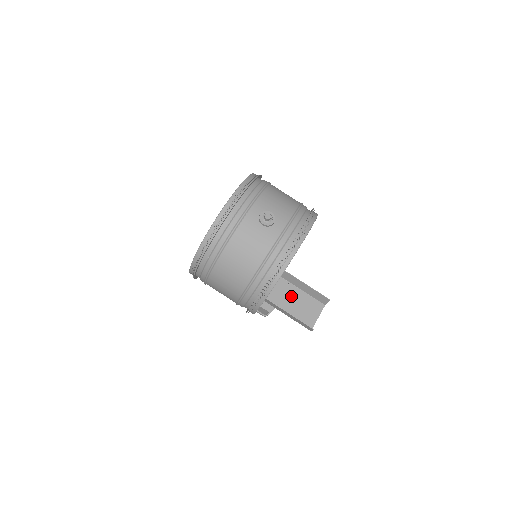
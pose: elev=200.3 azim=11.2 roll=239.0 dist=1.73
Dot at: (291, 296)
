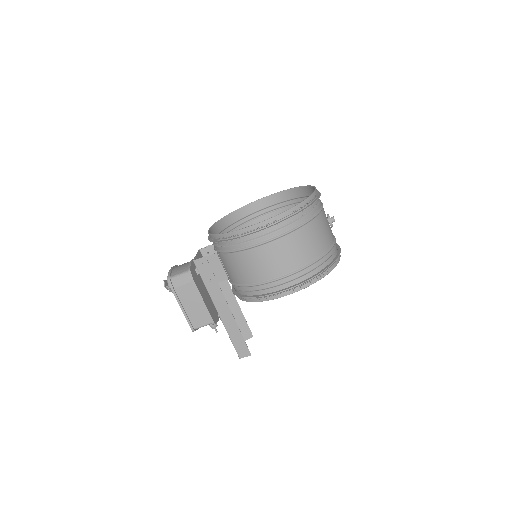
Dot at: occluded
